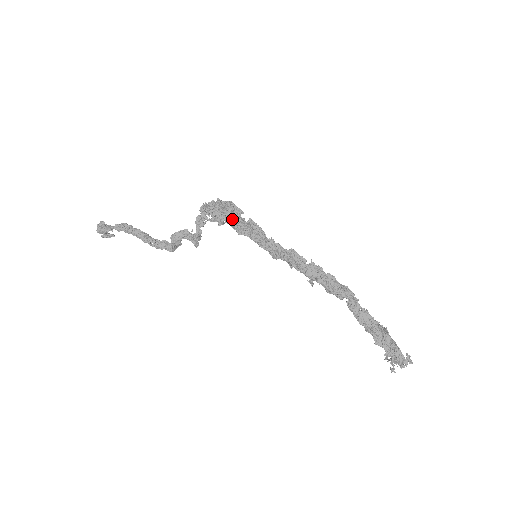
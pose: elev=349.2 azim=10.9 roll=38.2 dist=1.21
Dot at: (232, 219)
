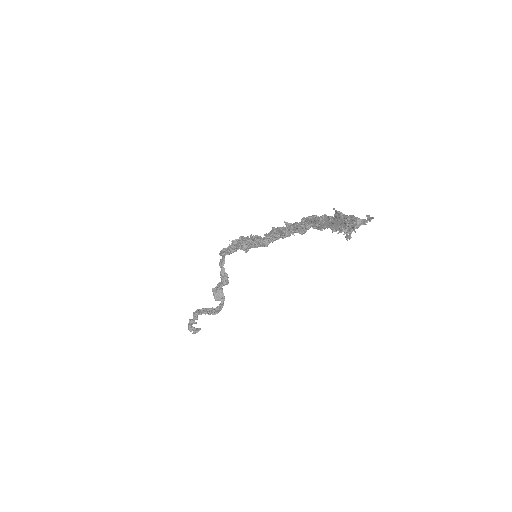
Dot at: (238, 244)
